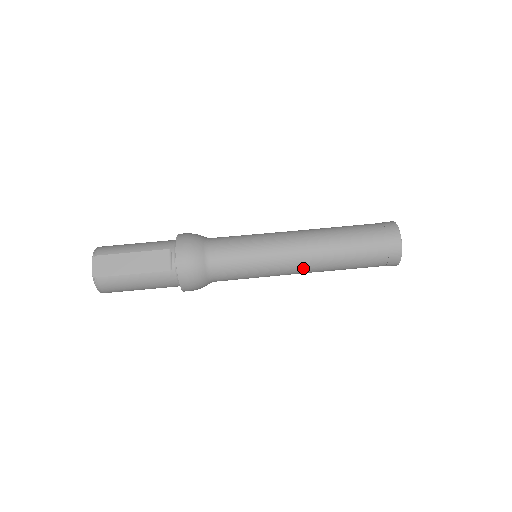
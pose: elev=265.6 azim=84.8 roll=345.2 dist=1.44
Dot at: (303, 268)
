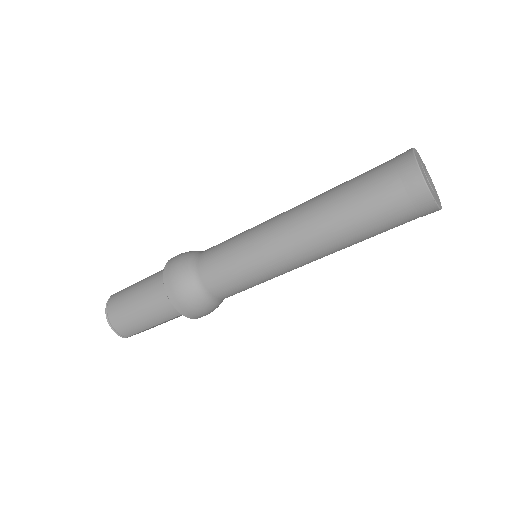
Dot at: occluded
